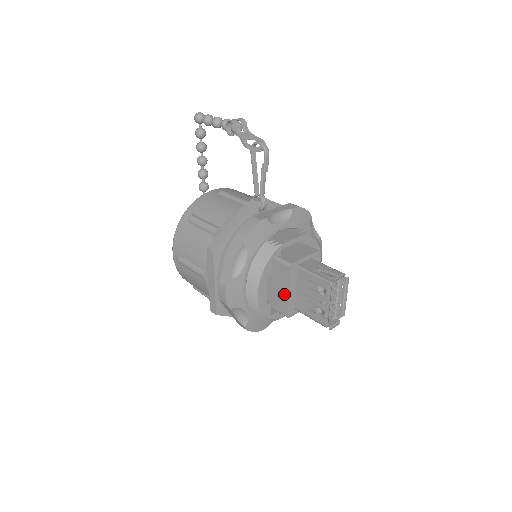
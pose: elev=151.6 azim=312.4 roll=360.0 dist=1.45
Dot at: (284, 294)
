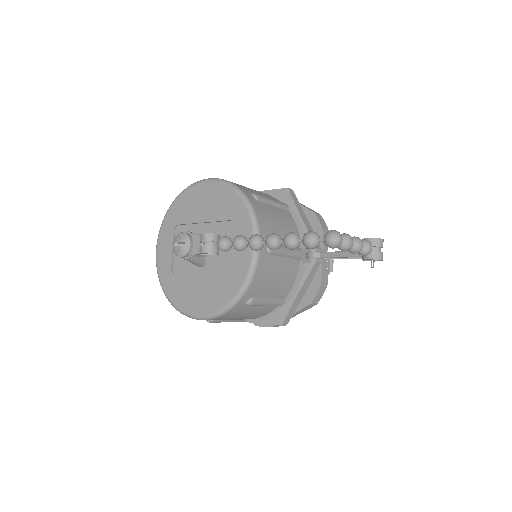
Dot at: occluded
